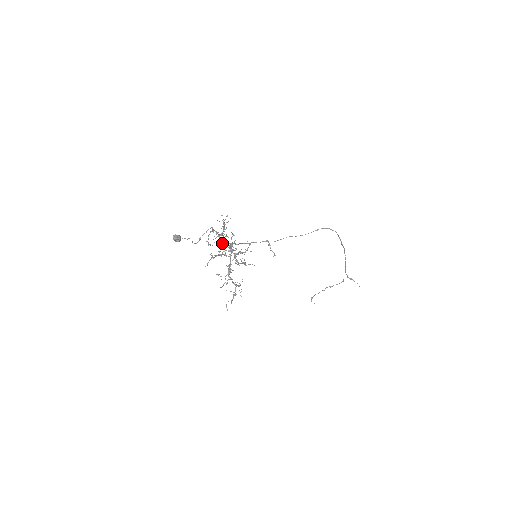
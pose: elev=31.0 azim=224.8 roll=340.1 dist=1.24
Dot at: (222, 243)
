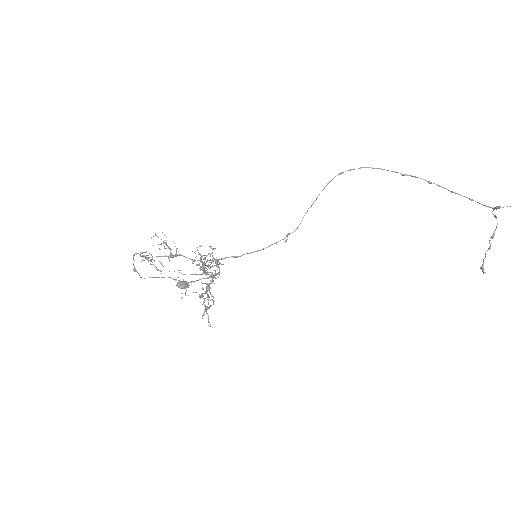
Dot at: occluded
